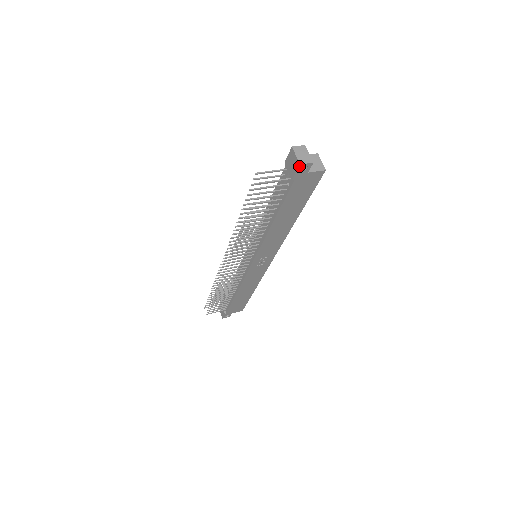
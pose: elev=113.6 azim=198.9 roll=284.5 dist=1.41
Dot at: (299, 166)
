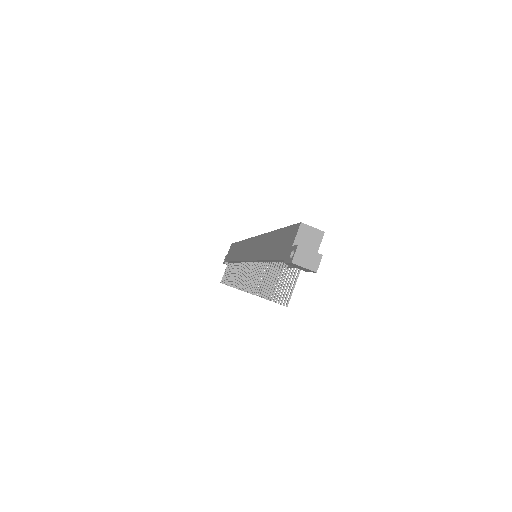
Dot at: (315, 272)
